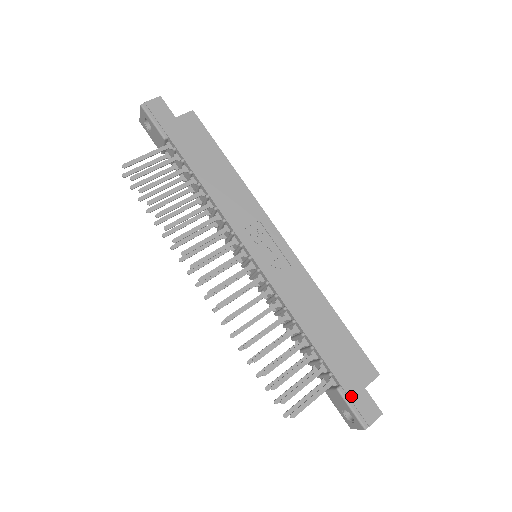
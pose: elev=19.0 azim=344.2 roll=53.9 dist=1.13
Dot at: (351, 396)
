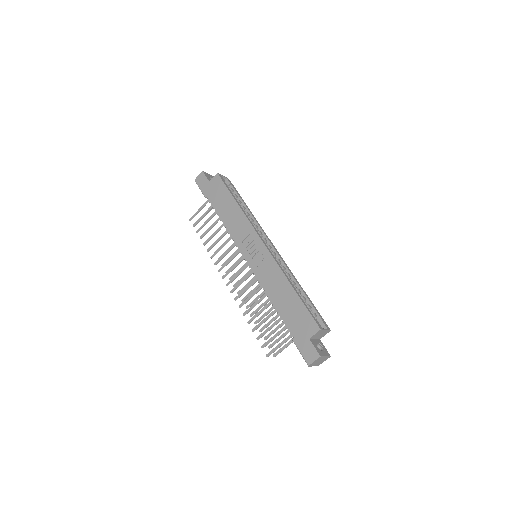
Dot at: (299, 344)
